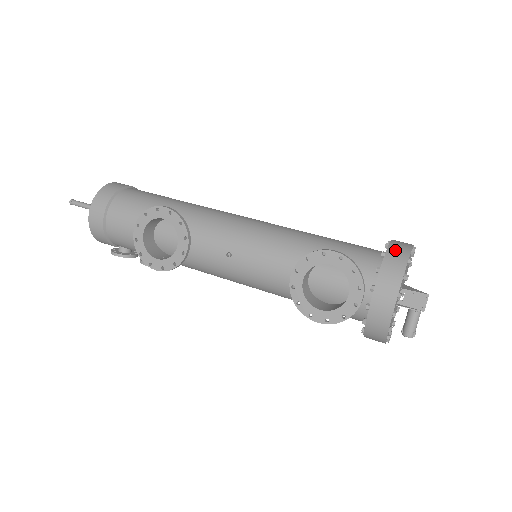
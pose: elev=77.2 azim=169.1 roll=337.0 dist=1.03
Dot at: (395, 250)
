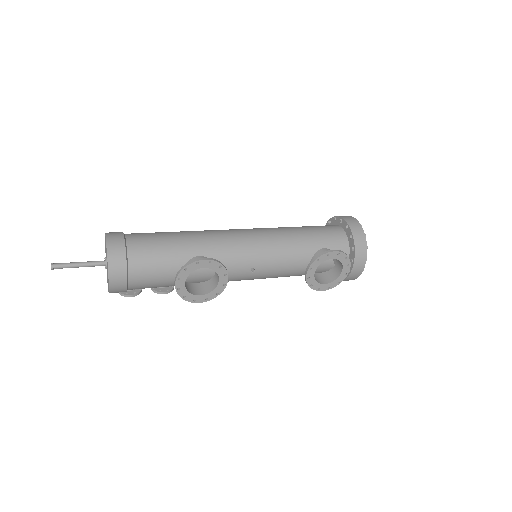
Dot at: (356, 232)
